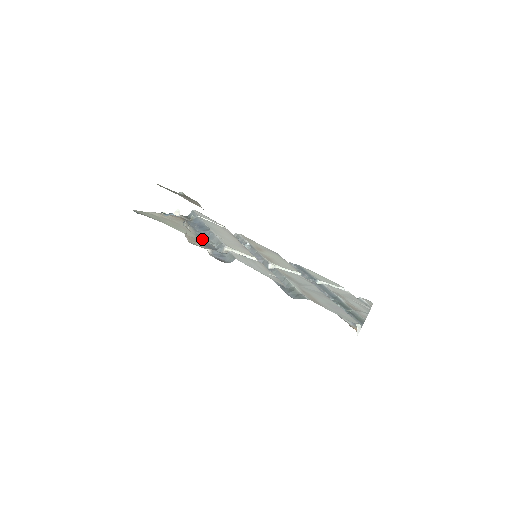
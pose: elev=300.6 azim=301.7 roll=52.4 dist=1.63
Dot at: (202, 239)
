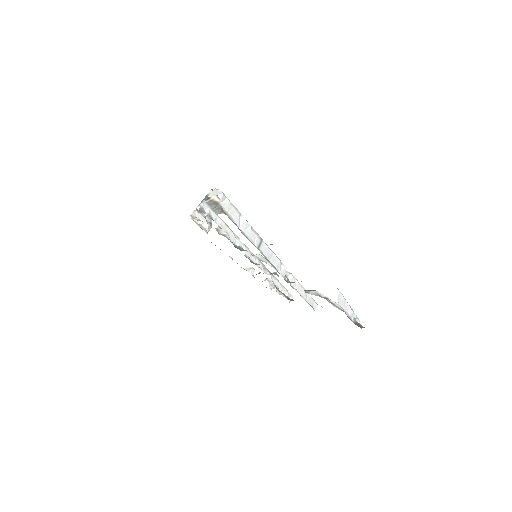
Dot at: occluded
